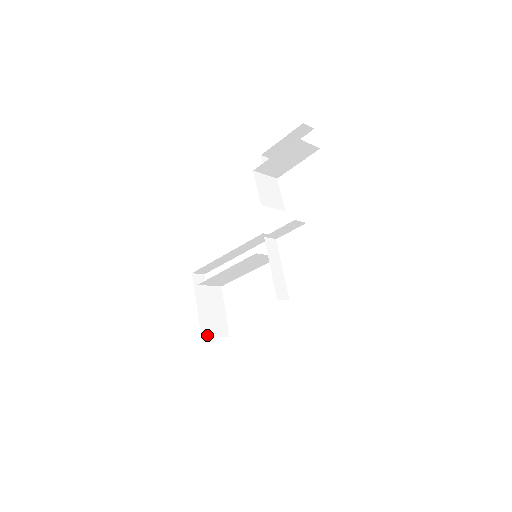
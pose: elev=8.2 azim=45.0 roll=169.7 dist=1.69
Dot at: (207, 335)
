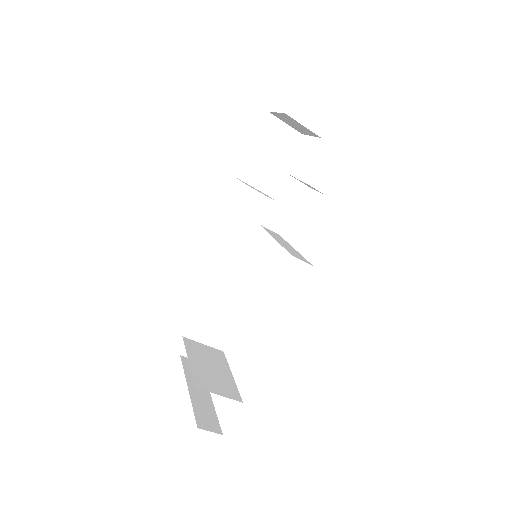
Dot at: (199, 386)
